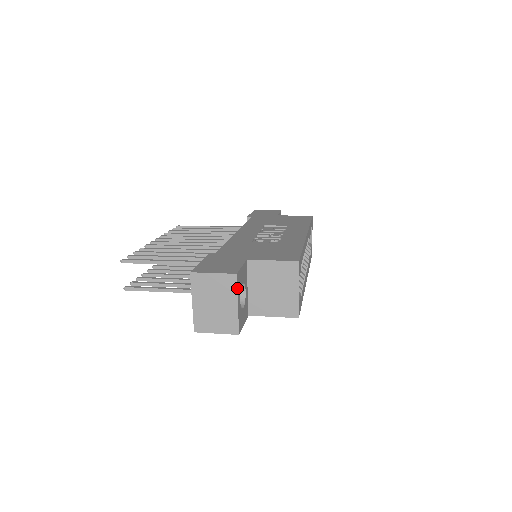
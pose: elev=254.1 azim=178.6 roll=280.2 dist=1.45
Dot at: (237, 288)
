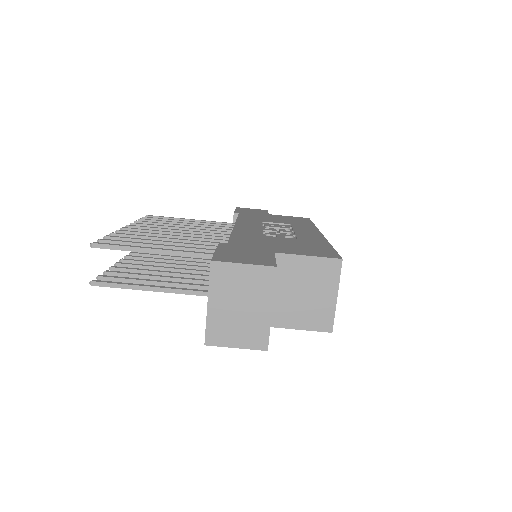
Dot at: (274, 286)
